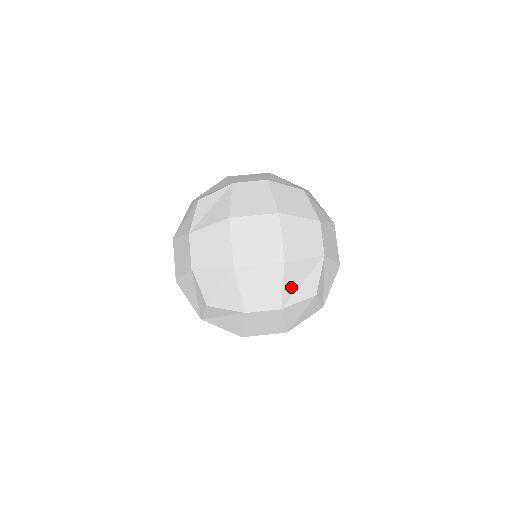
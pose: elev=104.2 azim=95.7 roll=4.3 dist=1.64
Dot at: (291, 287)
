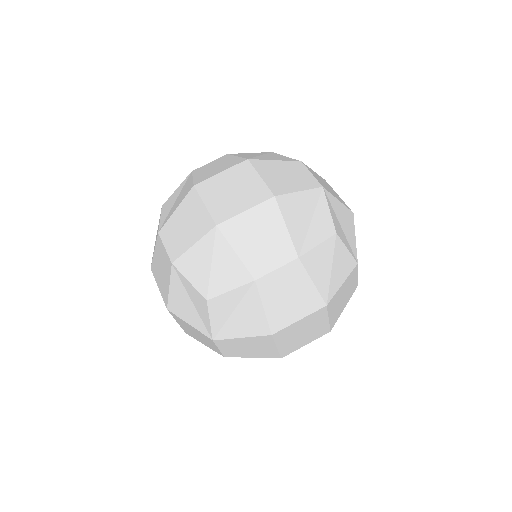
Dot at: (298, 228)
